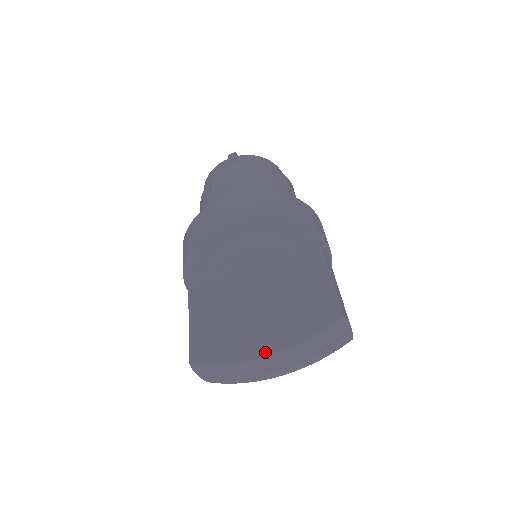
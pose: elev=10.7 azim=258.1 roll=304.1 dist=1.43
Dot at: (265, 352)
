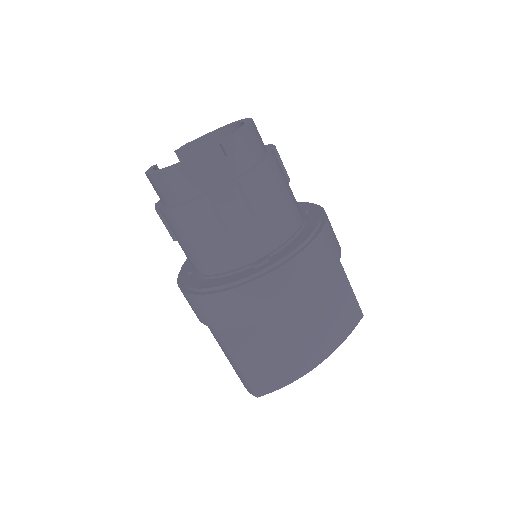
Dot at: (316, 363)
